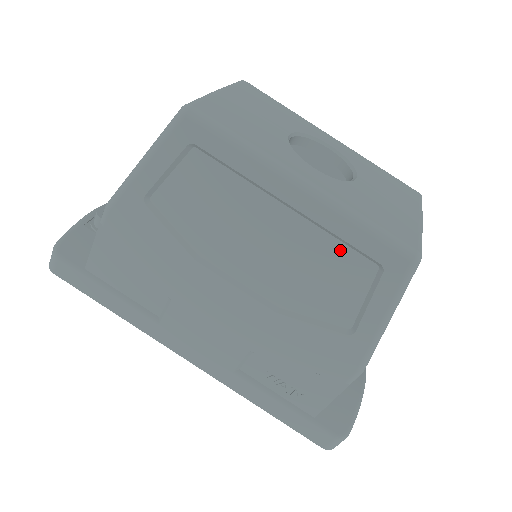
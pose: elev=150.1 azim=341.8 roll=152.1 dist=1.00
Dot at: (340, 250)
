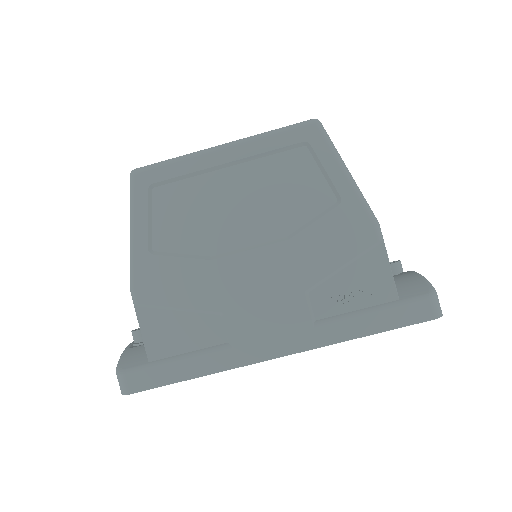
Dot at: (278, 160)
